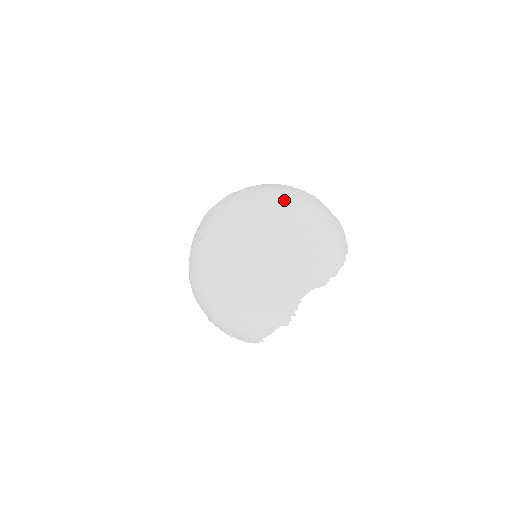
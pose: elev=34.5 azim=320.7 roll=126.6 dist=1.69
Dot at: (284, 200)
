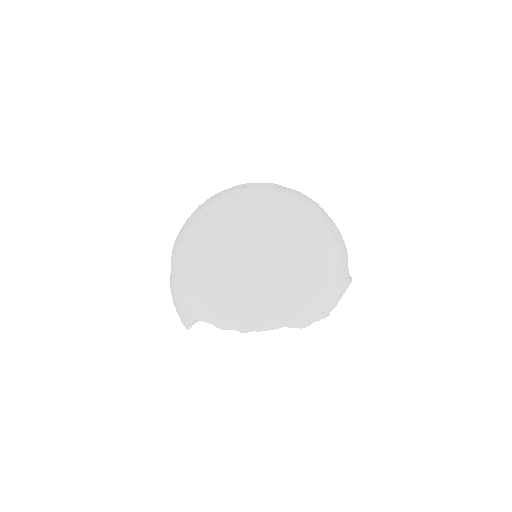
Dot at: (249, 225)
